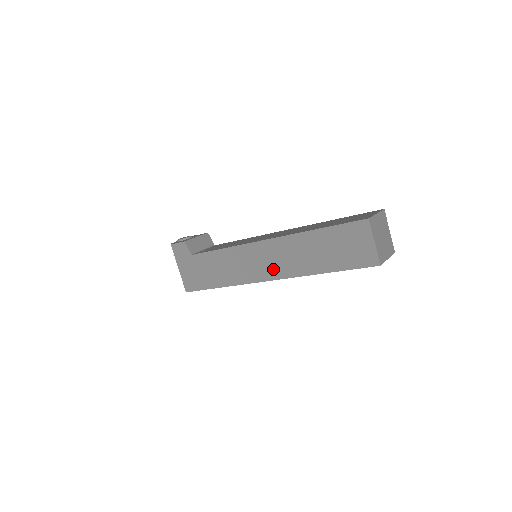
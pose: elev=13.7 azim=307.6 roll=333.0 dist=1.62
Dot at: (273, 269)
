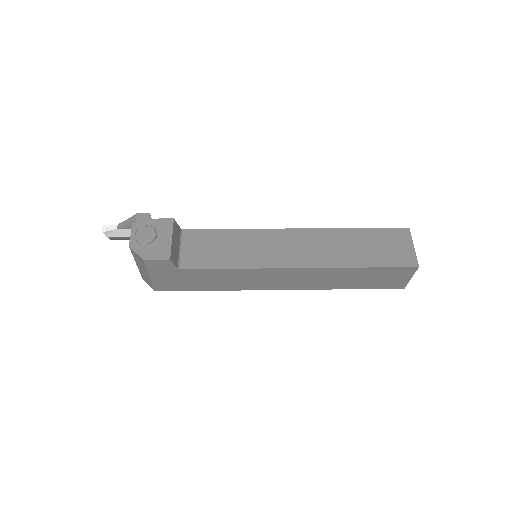
Dot at: (293, 284)
